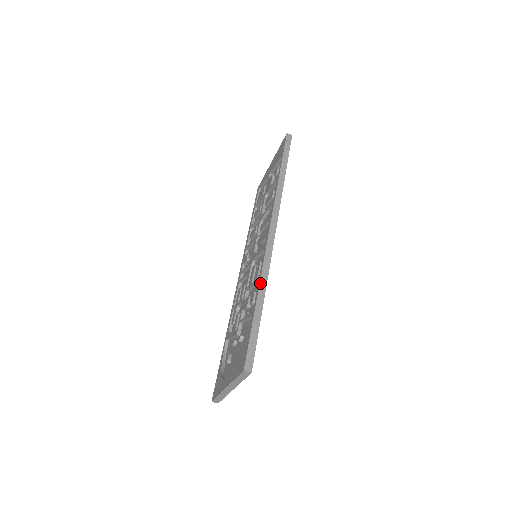
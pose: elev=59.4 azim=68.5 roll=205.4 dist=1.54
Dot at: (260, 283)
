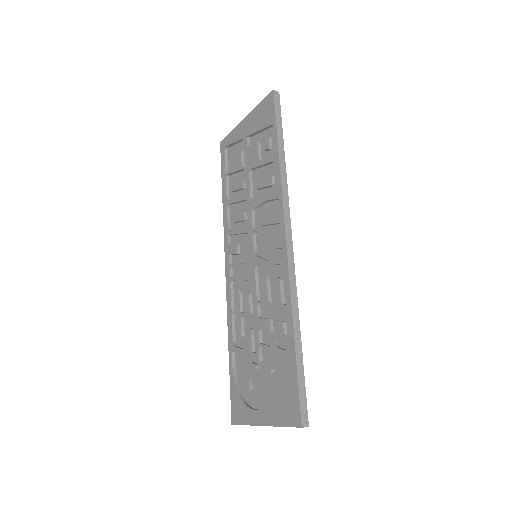
Dot at: (293, 315)
